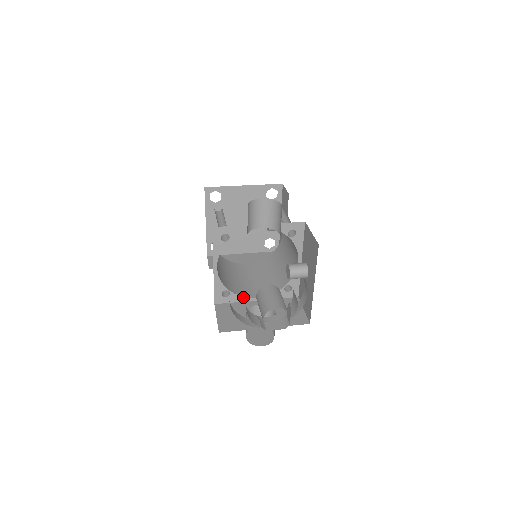
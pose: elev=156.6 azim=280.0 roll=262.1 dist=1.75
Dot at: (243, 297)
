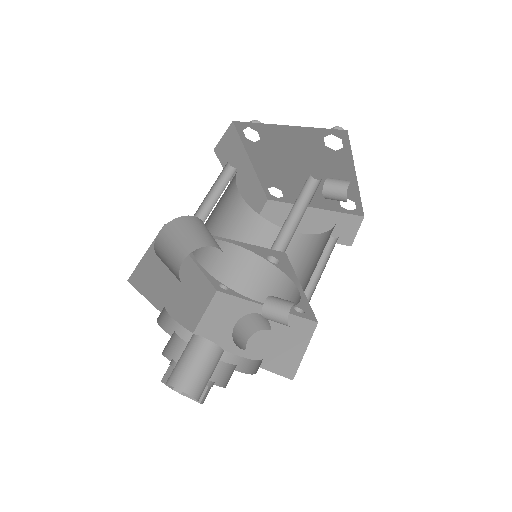
Dot at: (246, 296)
